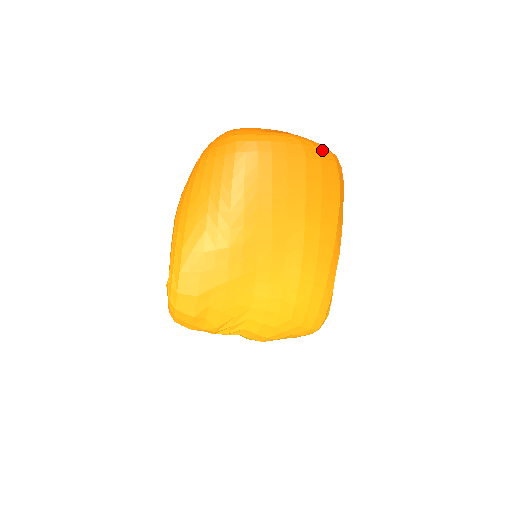
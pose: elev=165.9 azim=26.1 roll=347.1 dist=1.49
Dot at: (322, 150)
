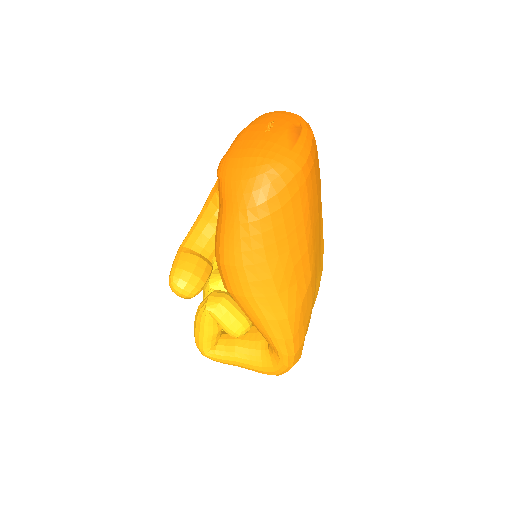
Dot at: occluded
